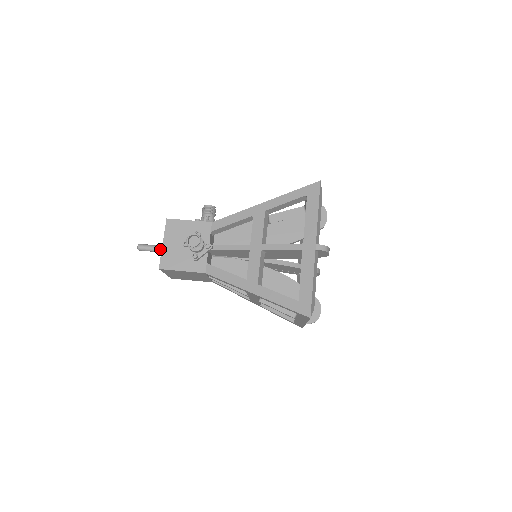
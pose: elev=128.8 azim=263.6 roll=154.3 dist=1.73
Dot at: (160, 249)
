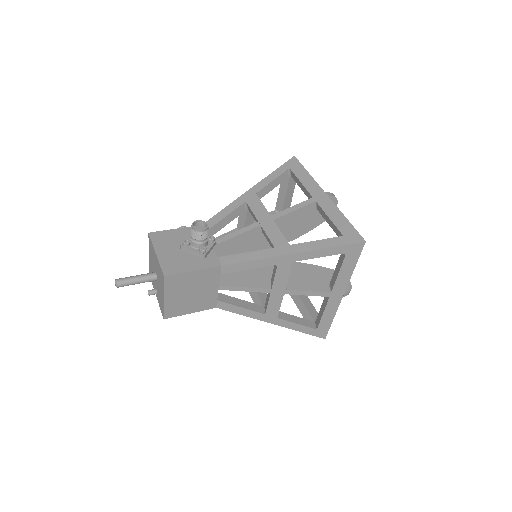
Dot at: (146, 276)
